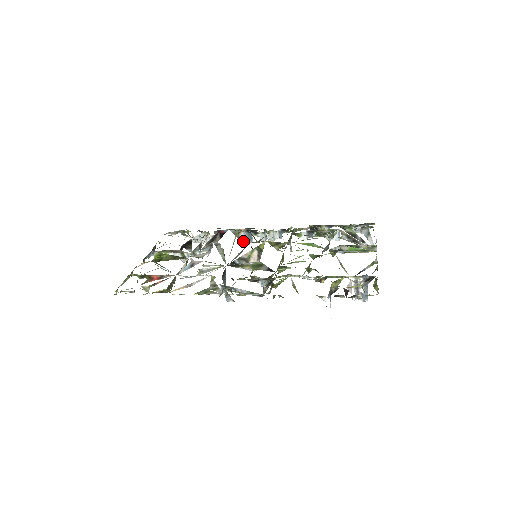
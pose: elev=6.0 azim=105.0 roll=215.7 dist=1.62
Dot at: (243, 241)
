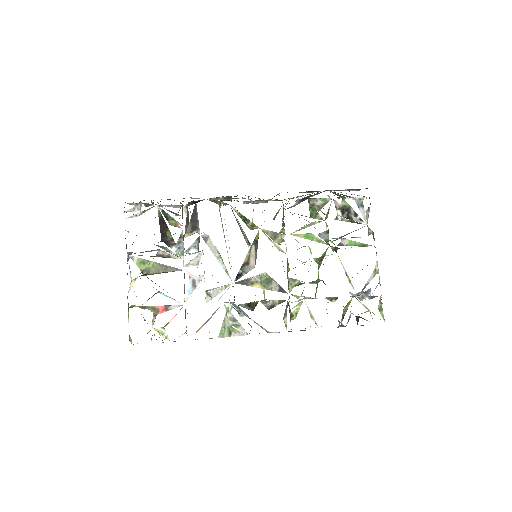
Dot at: occluded
